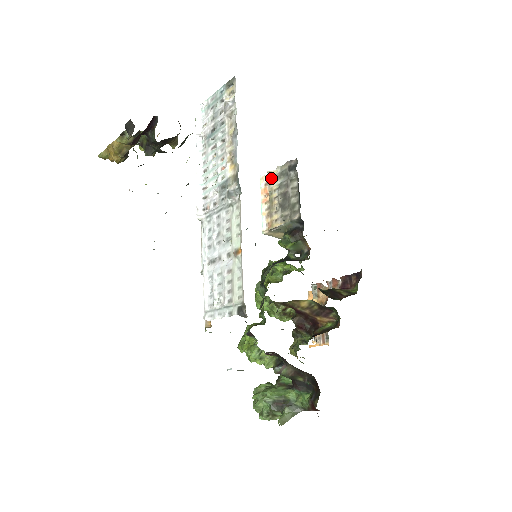
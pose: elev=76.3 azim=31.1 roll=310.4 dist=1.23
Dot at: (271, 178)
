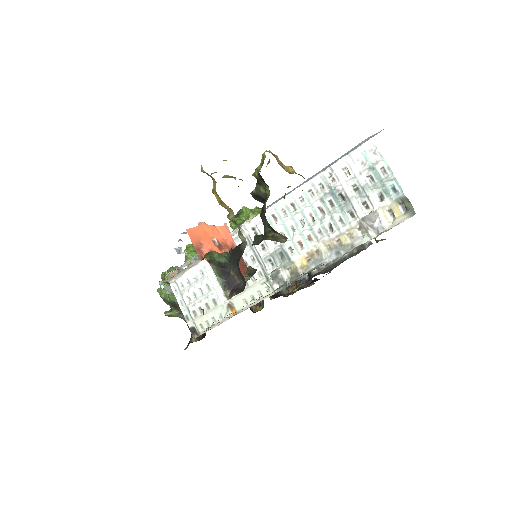
Dot at: occluded
